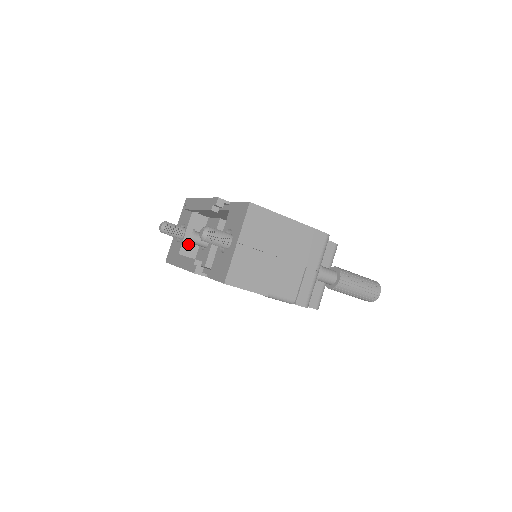
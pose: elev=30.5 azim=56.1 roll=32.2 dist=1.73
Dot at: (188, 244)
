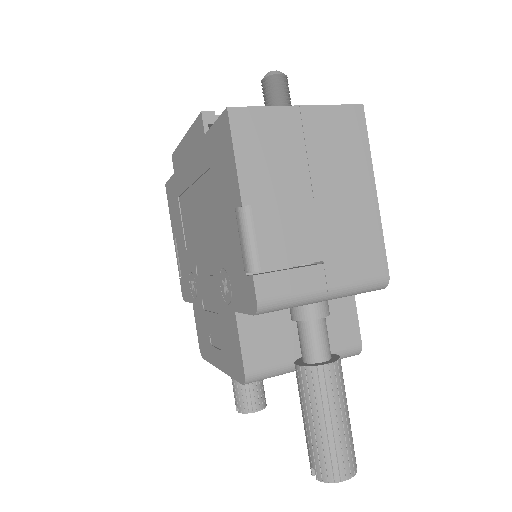
Dot at: occluded
